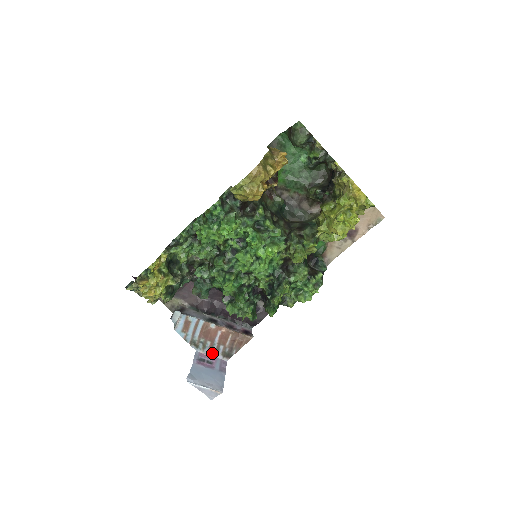
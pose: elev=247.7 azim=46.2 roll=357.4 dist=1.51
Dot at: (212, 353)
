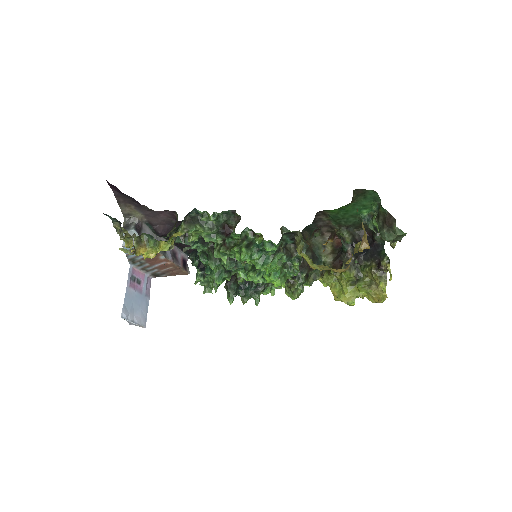
Dot at: (143, 270)
